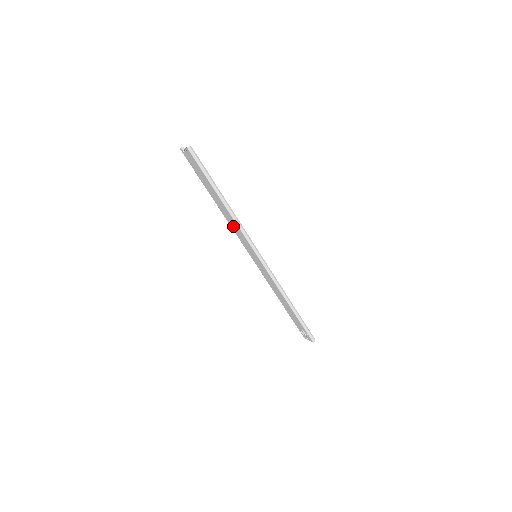
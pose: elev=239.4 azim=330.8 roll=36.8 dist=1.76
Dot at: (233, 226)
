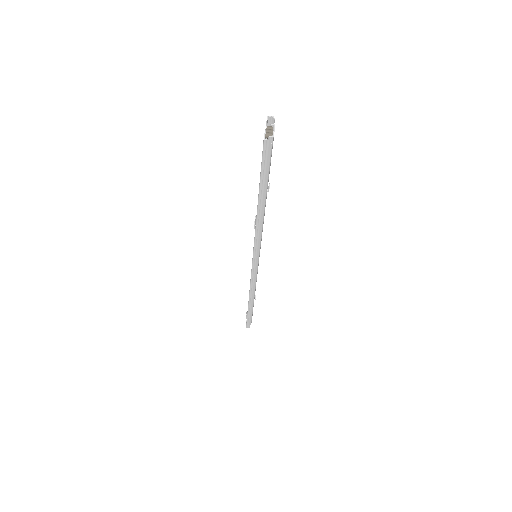
Dot at: occluded
